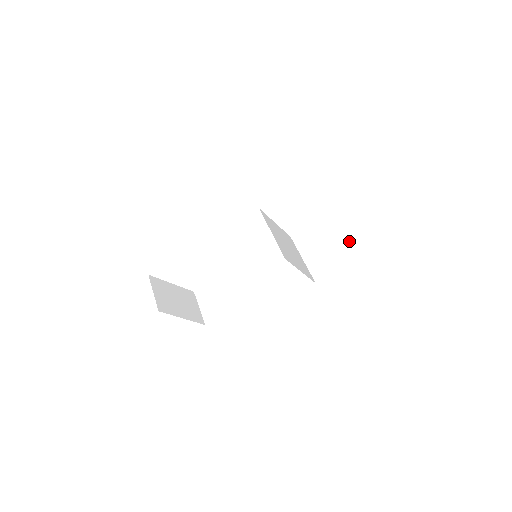
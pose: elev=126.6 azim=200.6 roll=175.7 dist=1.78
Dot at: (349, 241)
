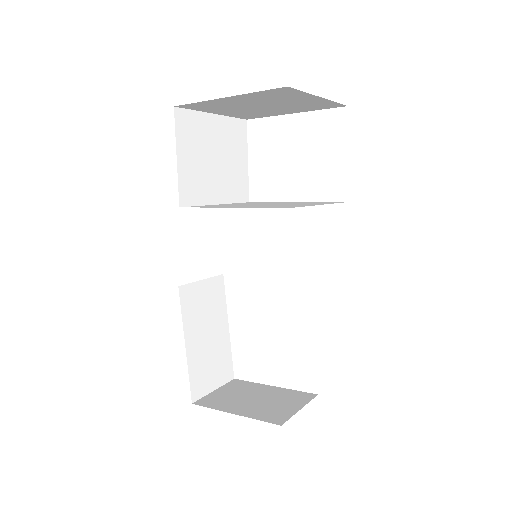
Dot at: occluded
